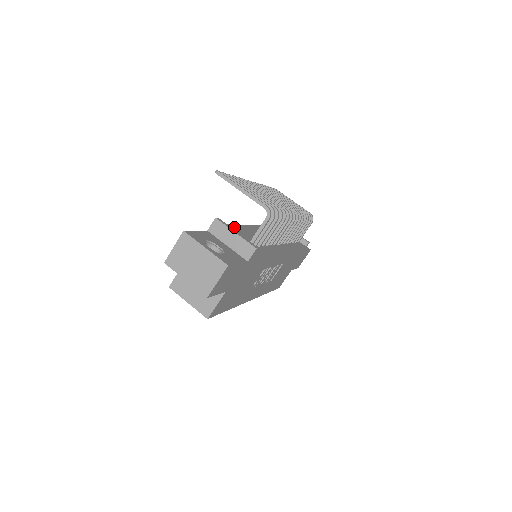
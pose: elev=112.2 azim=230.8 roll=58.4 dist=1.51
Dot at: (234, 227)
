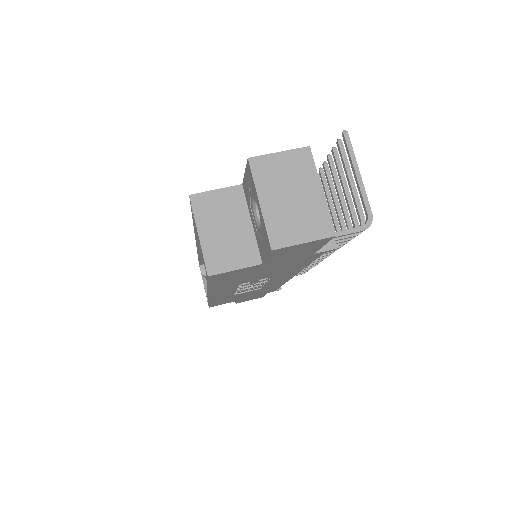
Dot at: occluded
